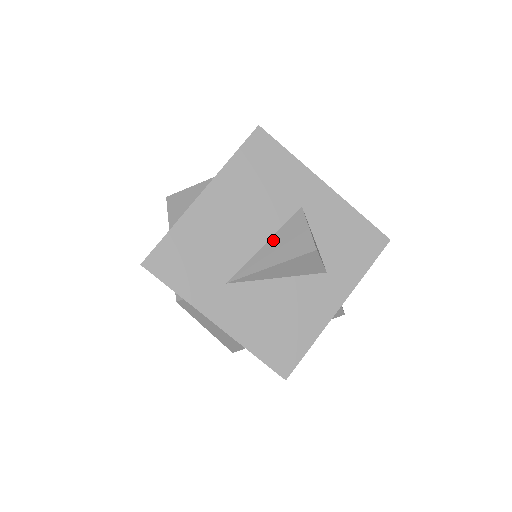
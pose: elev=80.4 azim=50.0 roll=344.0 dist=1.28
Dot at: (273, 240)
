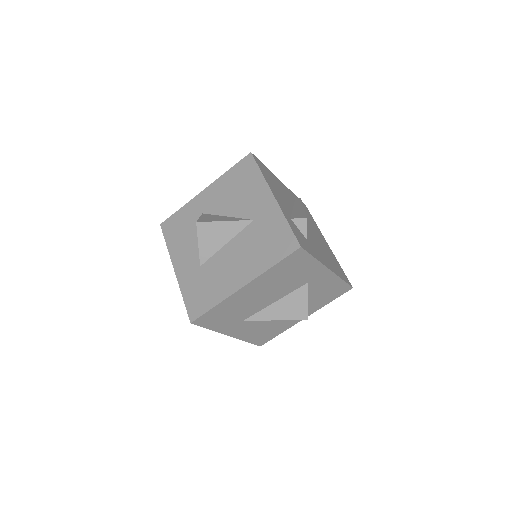
Dot at: (281, 301)
